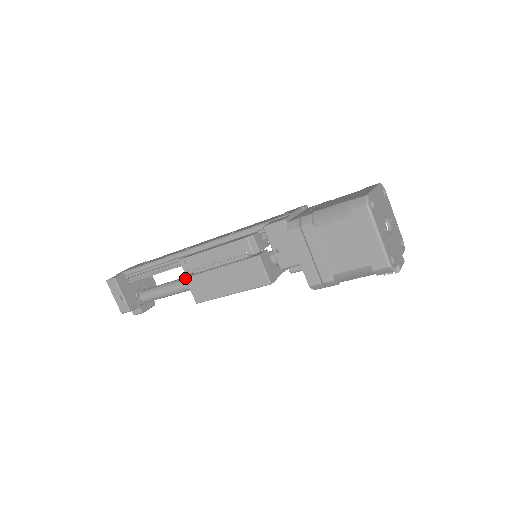
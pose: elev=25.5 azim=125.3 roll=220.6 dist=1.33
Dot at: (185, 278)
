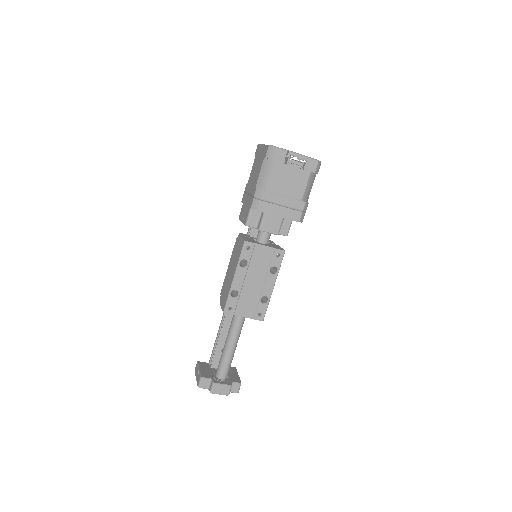
Dot at: (220, 304)
